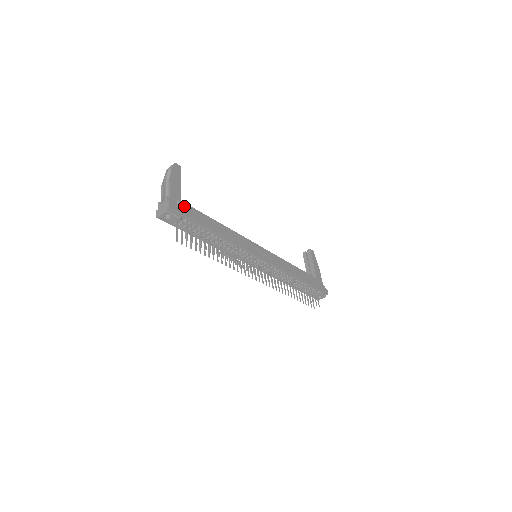
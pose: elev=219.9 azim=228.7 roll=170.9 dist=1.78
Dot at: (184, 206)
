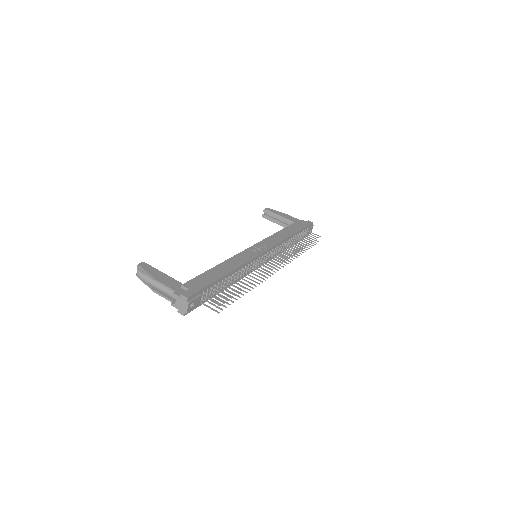
Dot at: (190, 284)
